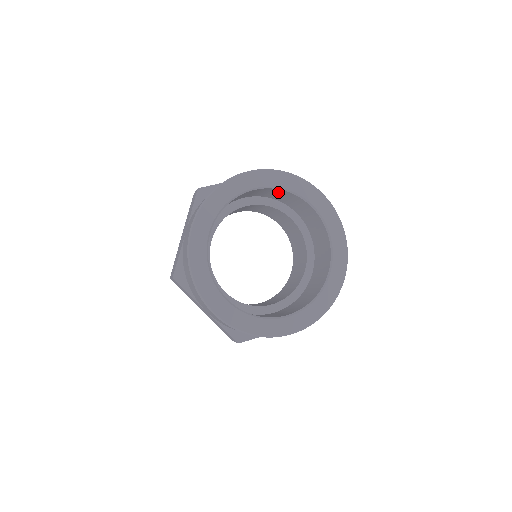
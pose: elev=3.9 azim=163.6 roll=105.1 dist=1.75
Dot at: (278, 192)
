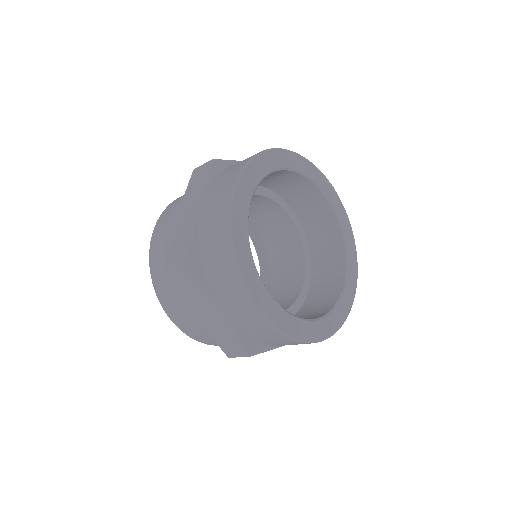
Dot at: (298, 182)
